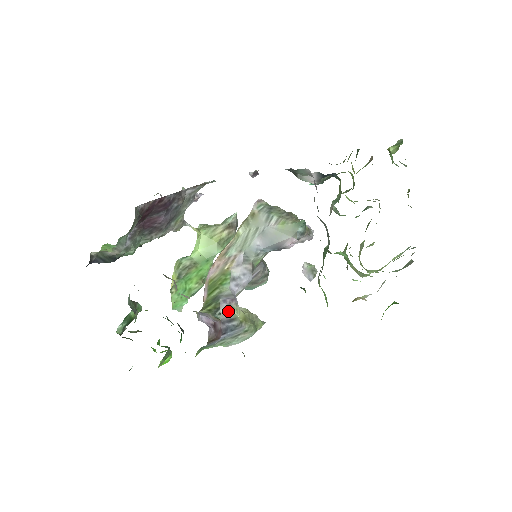
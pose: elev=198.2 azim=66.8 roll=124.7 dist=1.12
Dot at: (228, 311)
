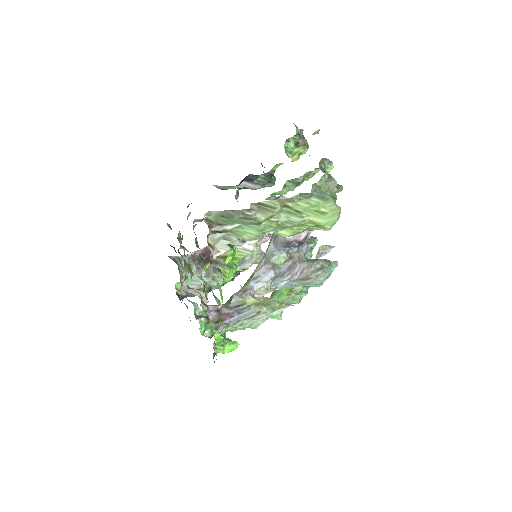
Dot at: (238, 300)
